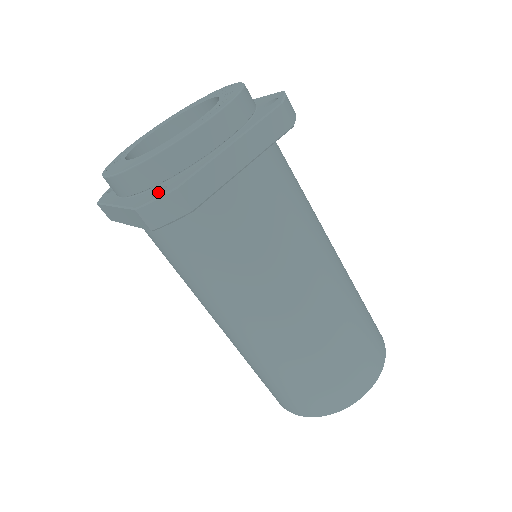
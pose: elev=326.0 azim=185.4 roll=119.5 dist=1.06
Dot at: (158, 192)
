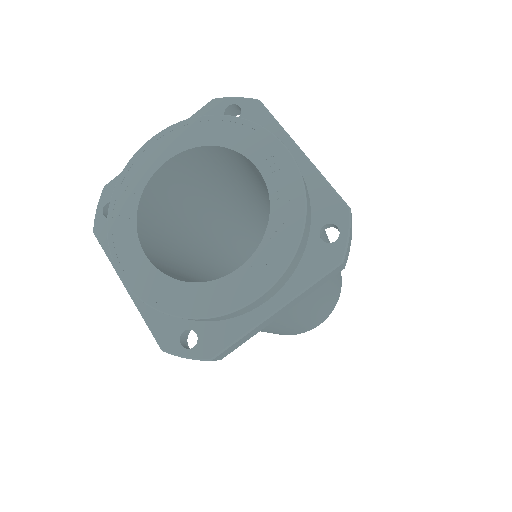
Dot at: (185, 330)
